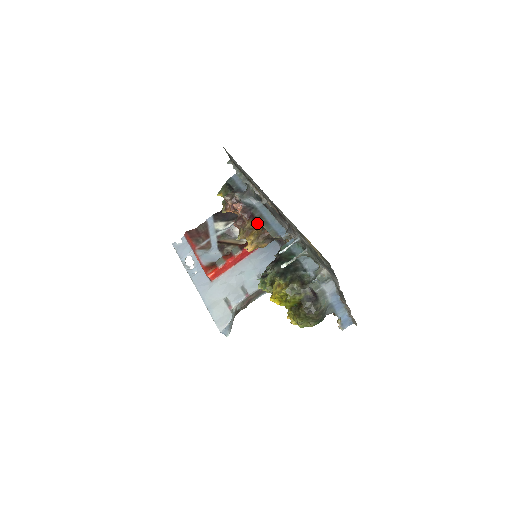
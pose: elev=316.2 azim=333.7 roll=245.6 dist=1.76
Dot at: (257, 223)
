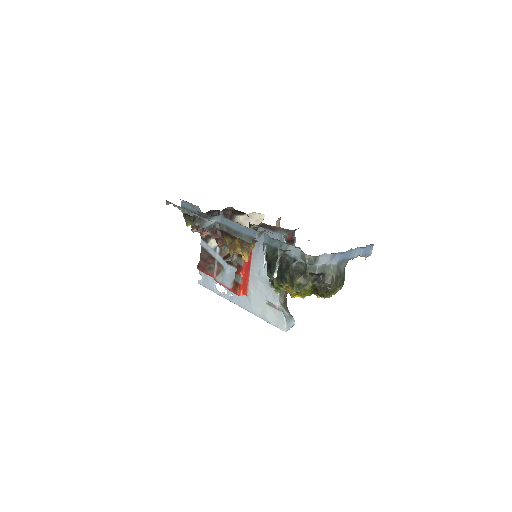
Dot at: (231, 237)
